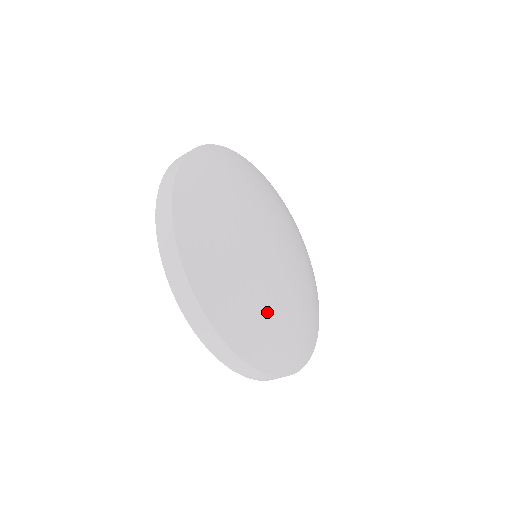
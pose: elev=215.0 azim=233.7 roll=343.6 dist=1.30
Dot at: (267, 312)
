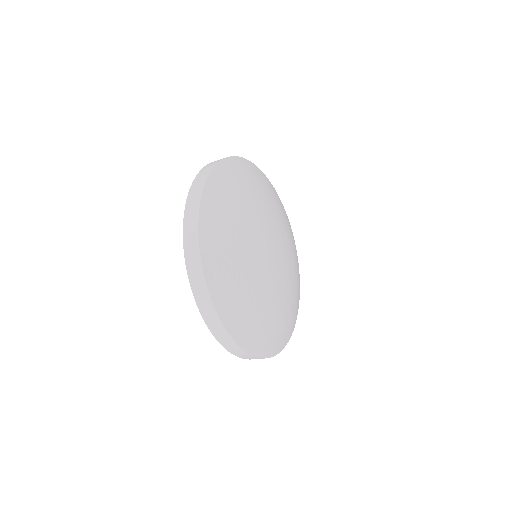
Dot at: (287, 312)
